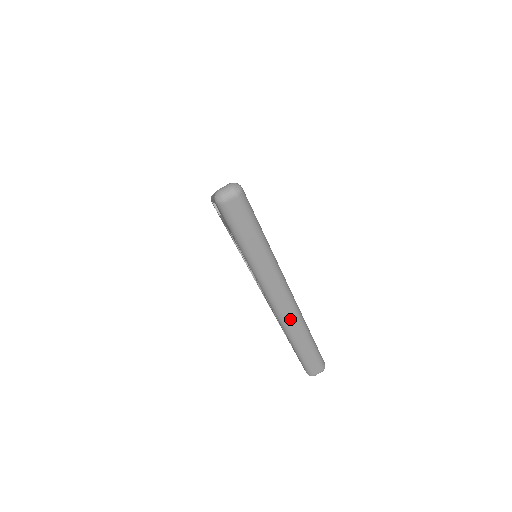
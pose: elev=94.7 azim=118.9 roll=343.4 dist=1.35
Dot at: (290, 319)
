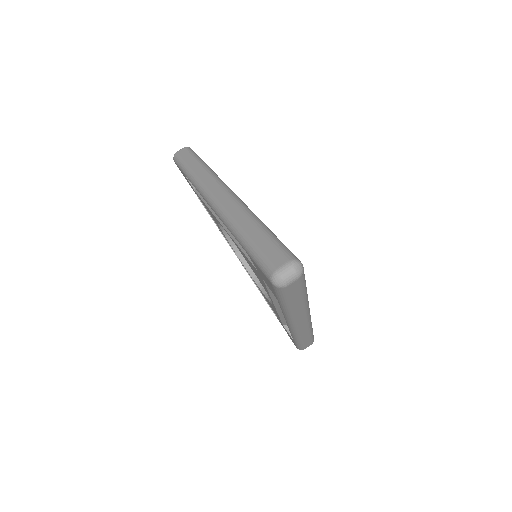
Dot at: (303, 330)
